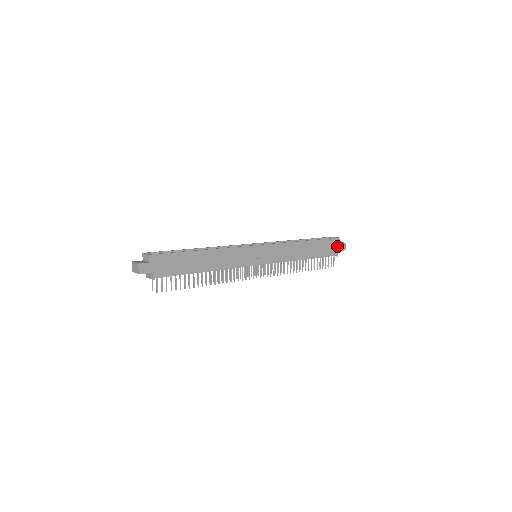
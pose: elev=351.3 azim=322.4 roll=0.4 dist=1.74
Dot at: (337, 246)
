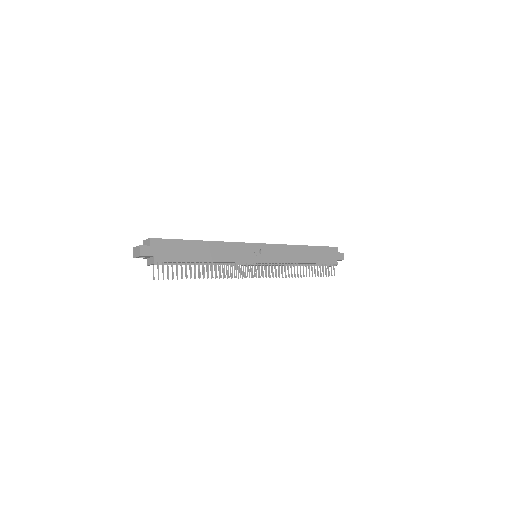
Dot at: (335, 255)
